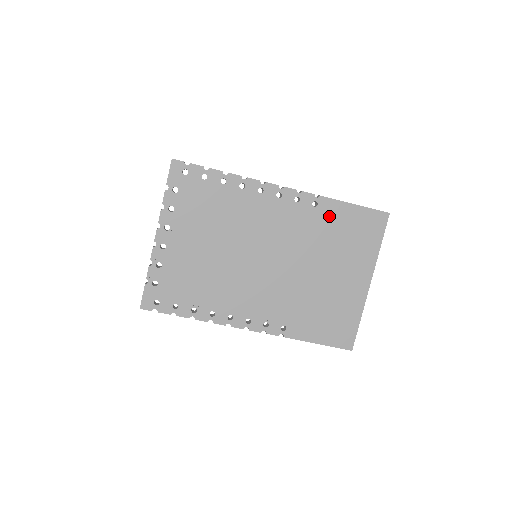
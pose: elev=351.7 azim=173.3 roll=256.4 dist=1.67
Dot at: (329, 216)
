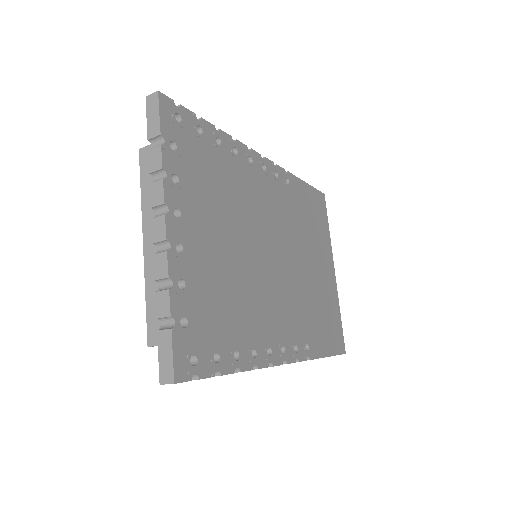
Dot at: (298, 196)
